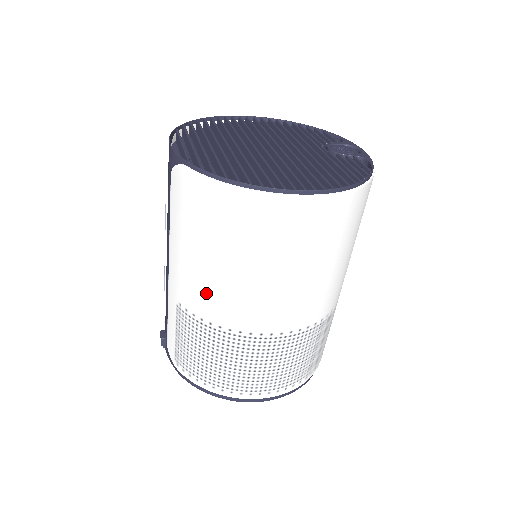
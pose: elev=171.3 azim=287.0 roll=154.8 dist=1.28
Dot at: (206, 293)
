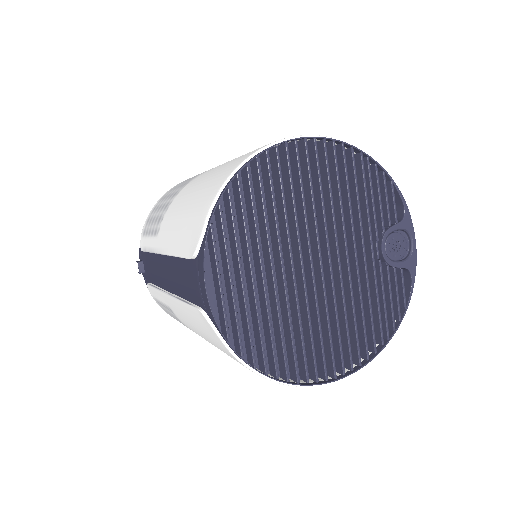
Dot at: occluded
